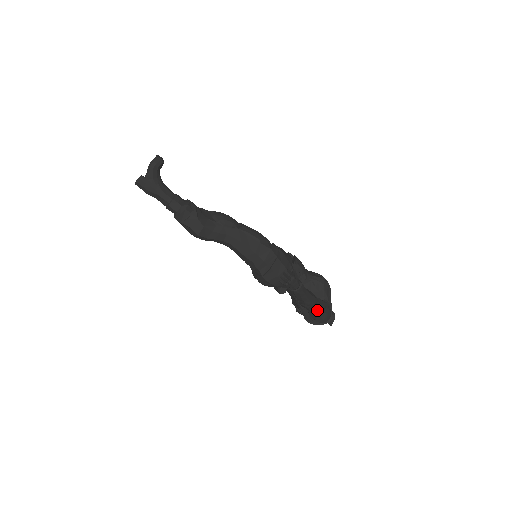
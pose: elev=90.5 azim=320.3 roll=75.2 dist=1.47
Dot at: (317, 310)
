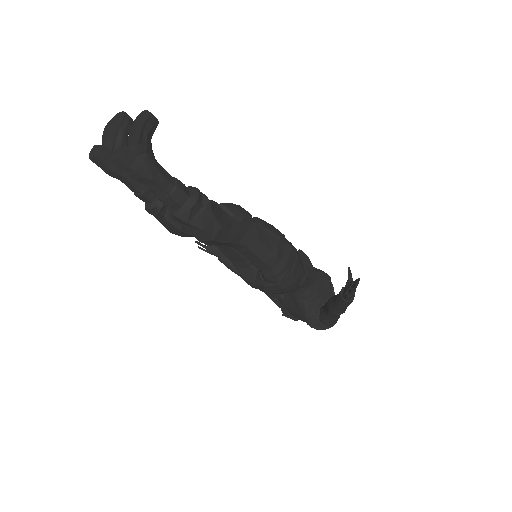
Dot at: occluded
